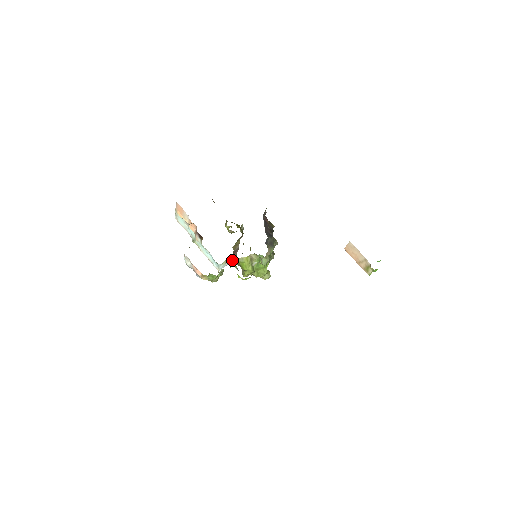
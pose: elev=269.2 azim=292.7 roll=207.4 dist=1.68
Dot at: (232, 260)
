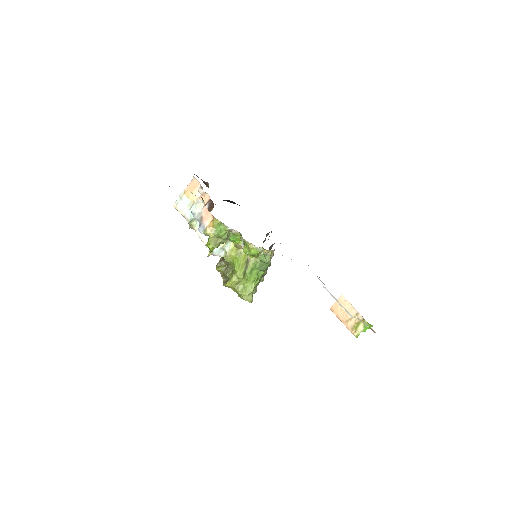
Dot at: (231, 248)
